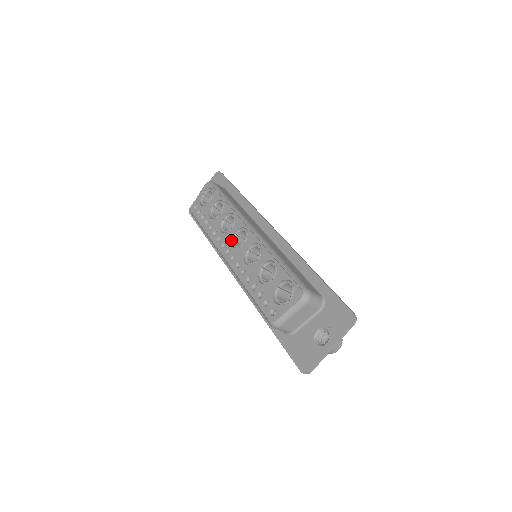
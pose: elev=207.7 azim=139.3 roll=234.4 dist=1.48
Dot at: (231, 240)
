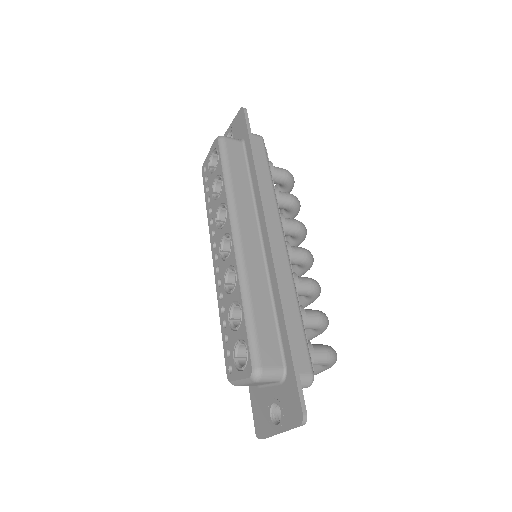
Dot at: (220, 243)
